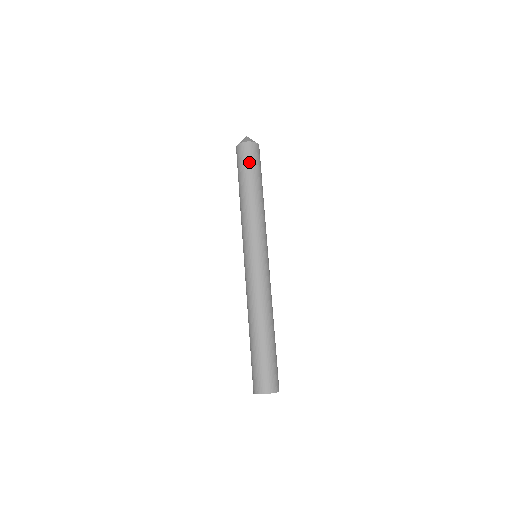
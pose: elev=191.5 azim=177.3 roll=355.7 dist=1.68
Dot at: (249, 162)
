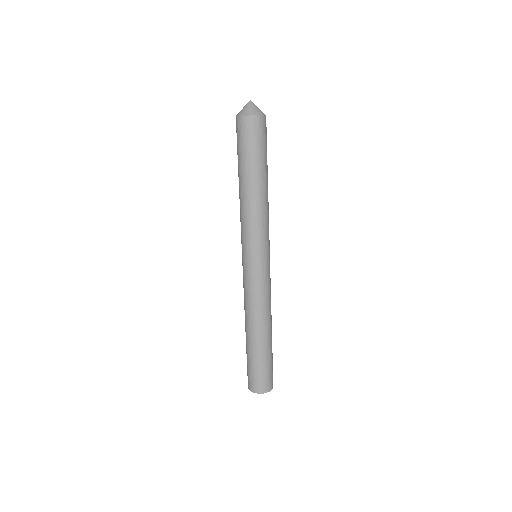
Dot at: (264, 145)
